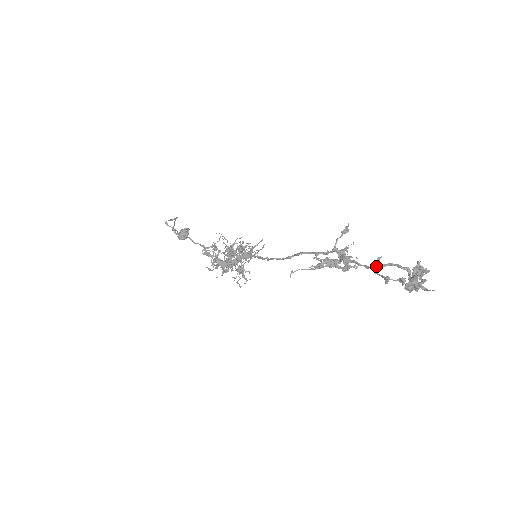
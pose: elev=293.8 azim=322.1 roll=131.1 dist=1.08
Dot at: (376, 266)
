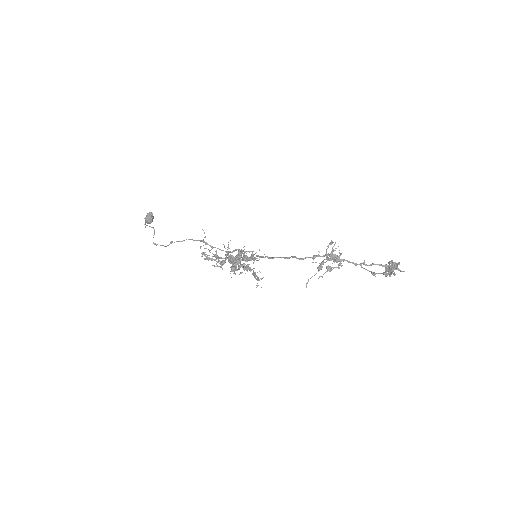
Dot at: occluded
